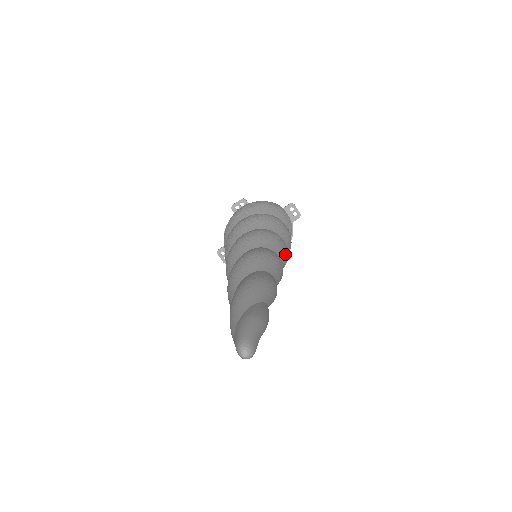
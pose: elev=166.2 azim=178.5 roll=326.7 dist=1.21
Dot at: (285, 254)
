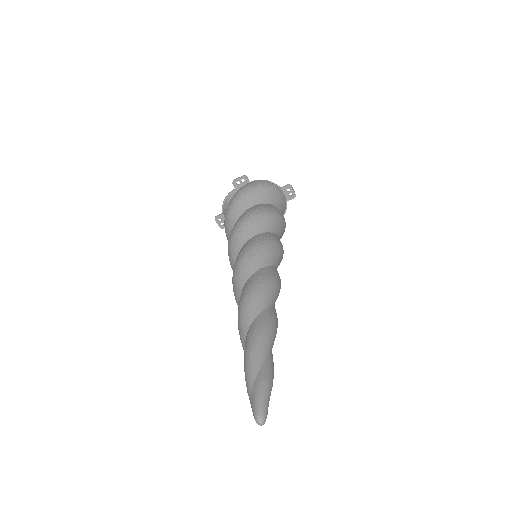
Dot at: occluded
